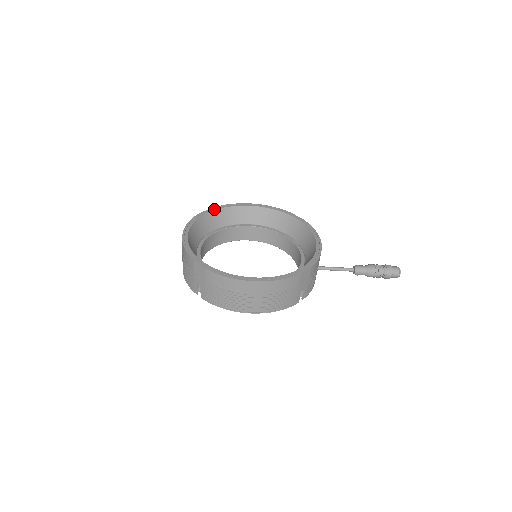
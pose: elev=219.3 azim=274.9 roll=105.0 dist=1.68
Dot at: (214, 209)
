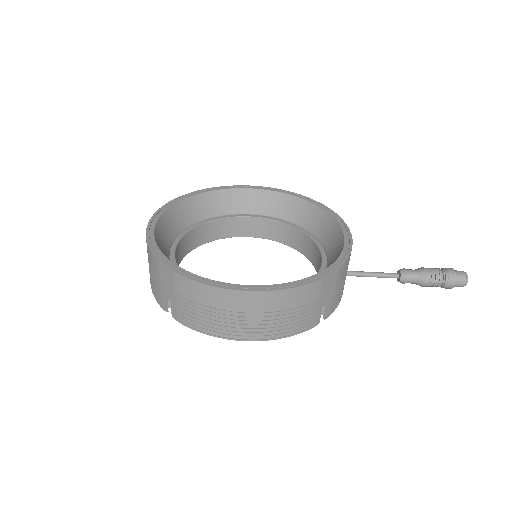
Dot at: (198, 192)
